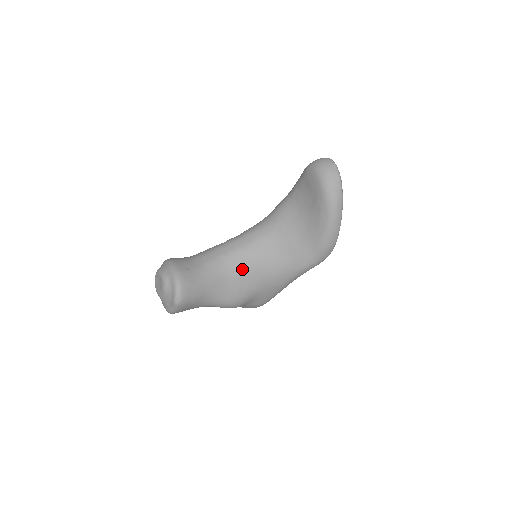
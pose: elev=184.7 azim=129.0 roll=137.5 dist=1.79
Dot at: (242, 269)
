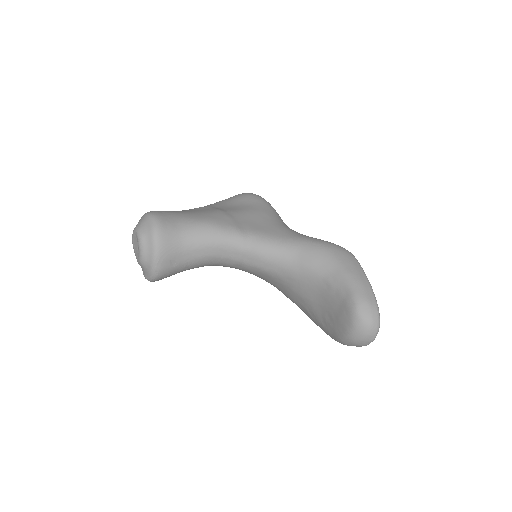
Dot at: (231, 267)
